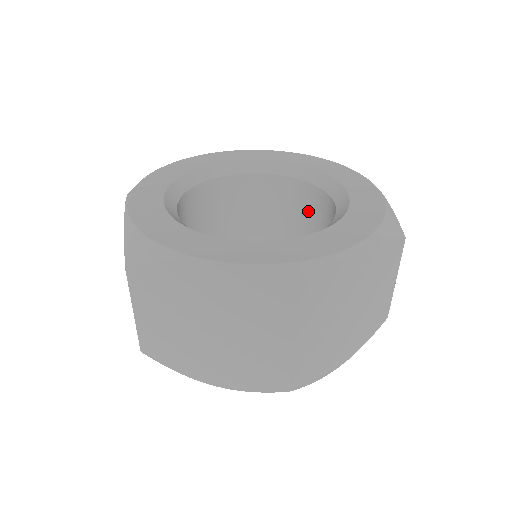
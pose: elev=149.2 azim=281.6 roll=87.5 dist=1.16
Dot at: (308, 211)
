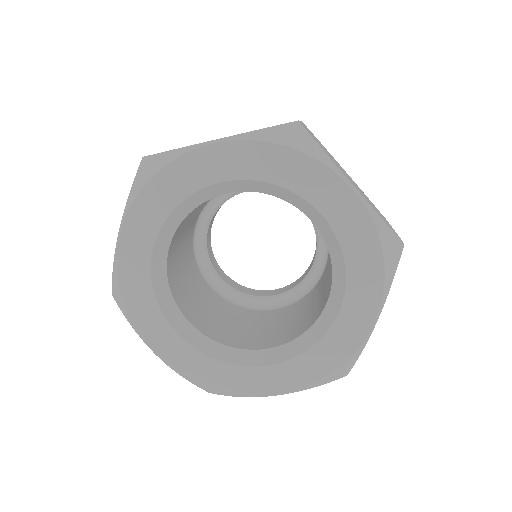
Dot at: occluded
